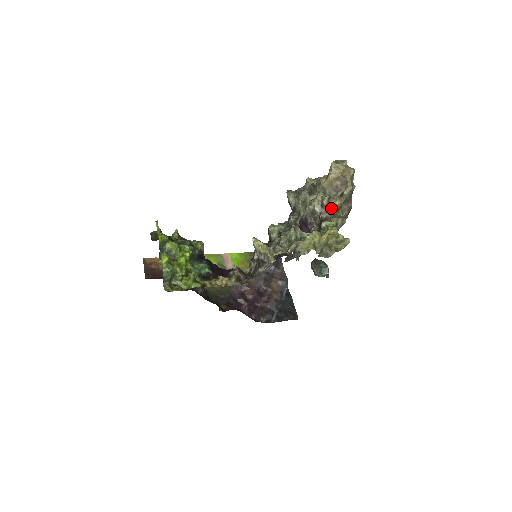
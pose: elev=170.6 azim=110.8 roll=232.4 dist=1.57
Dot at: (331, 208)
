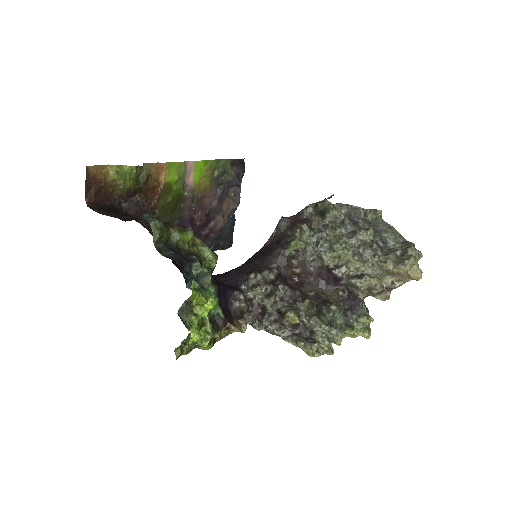
Dot at: (375, 297)
